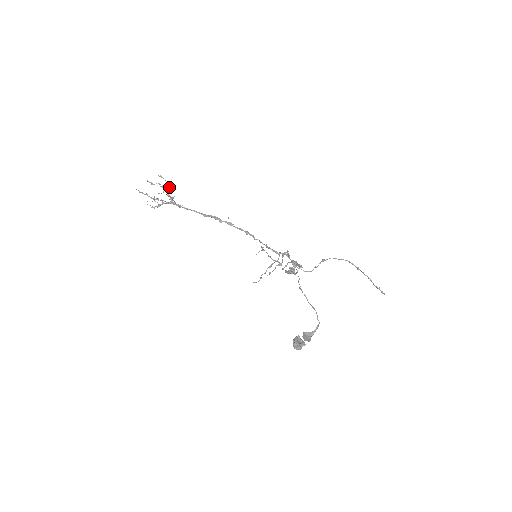
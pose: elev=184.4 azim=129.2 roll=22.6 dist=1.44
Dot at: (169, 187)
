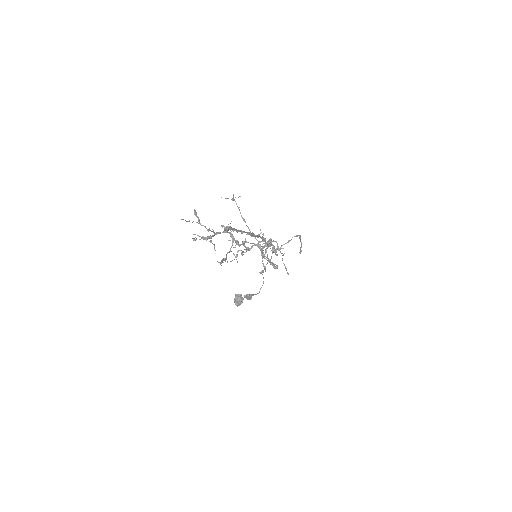
Dot at: (252, 243)
